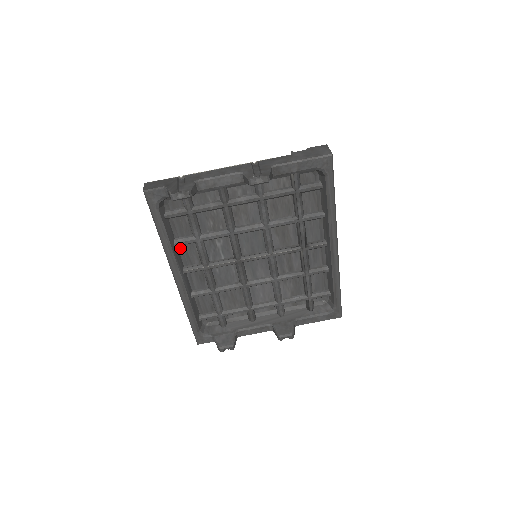
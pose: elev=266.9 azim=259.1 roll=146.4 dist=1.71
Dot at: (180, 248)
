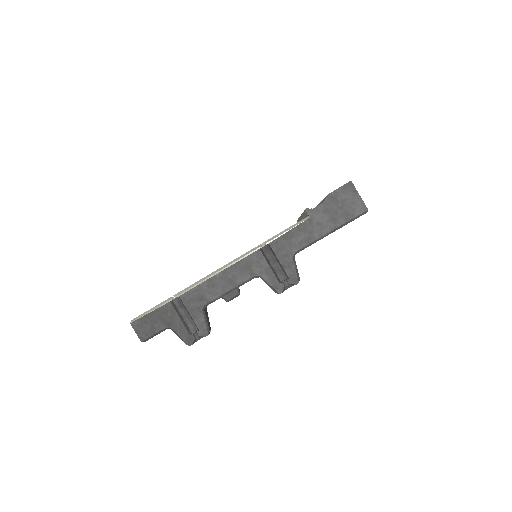
Dot at: occluded
